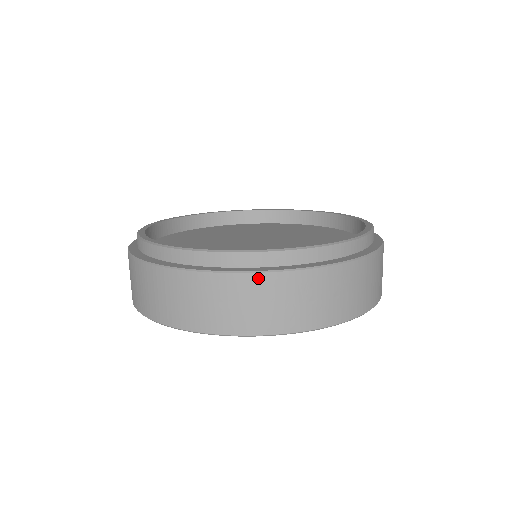
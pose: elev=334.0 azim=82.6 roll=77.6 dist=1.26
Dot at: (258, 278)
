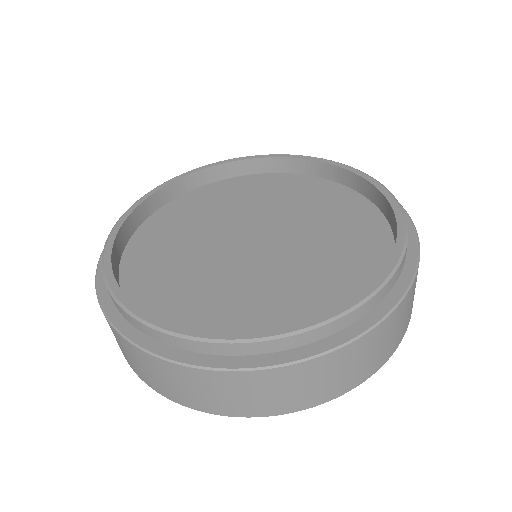
Dot at: (156, 360)
